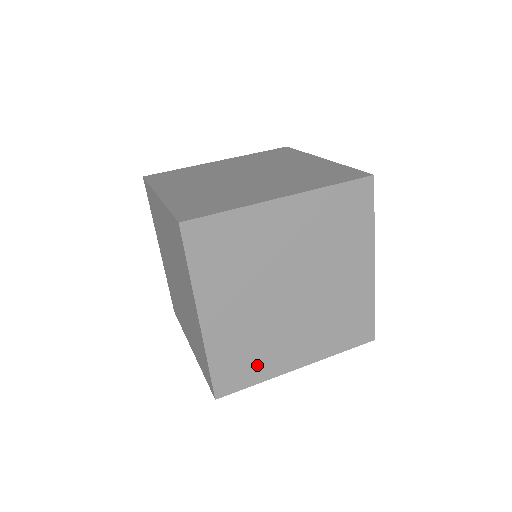
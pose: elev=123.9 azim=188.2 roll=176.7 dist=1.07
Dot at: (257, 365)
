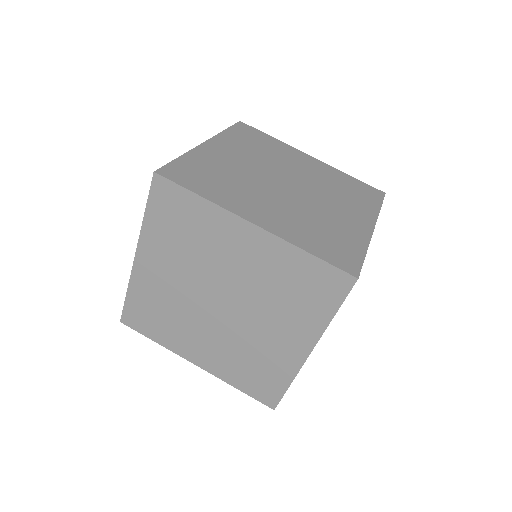
Dot at: occluded
